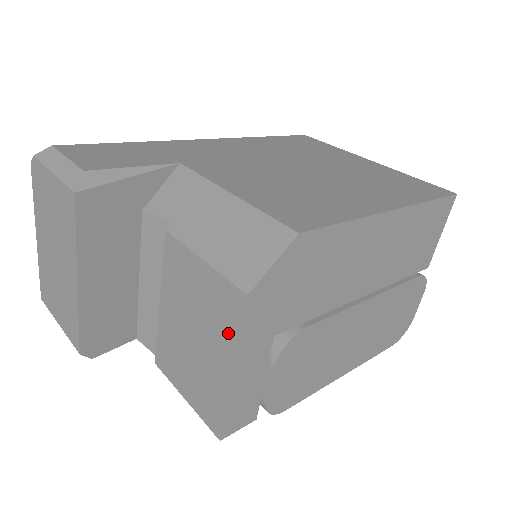
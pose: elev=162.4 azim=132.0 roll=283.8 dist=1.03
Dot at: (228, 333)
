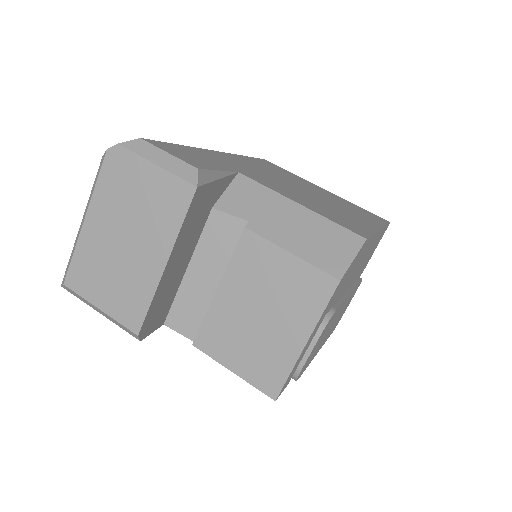
Dot at: (310, 310)
